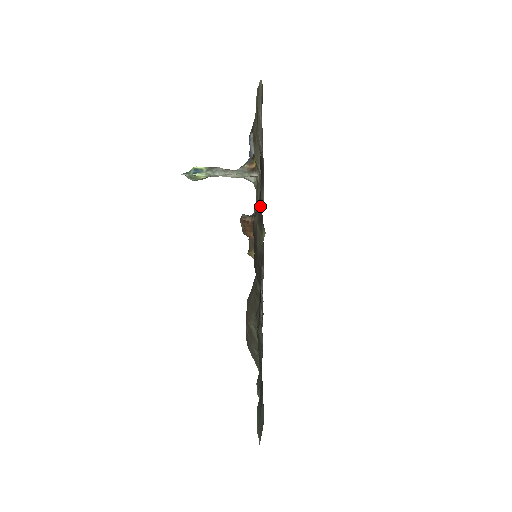
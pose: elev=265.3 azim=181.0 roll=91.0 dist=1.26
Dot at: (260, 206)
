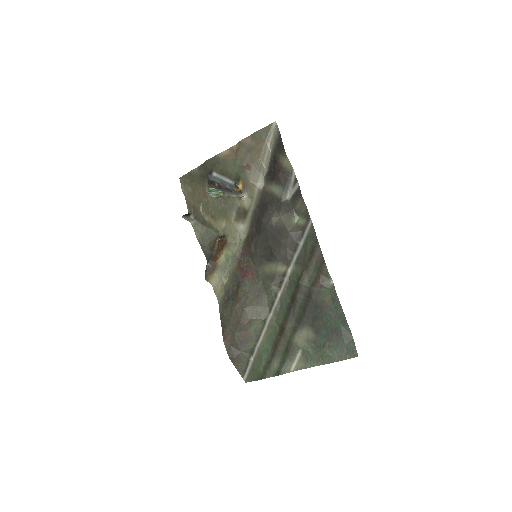
Dot at: (282, 204)
